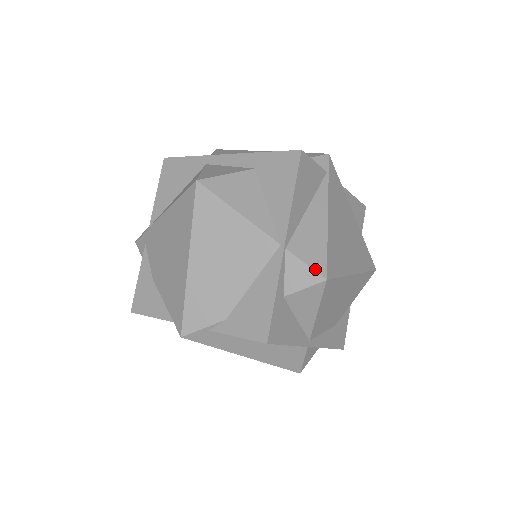
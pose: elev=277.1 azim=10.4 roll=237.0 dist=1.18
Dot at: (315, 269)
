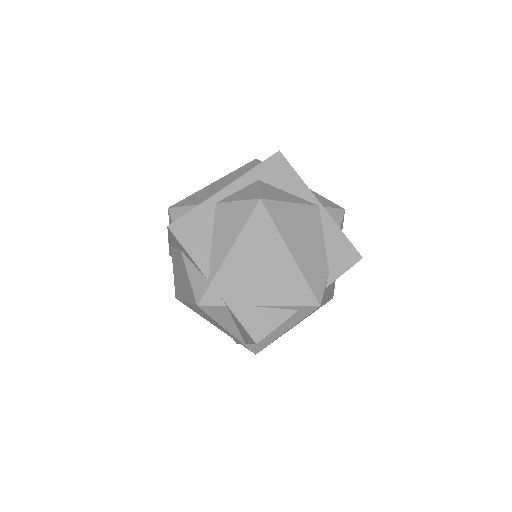
Dot at: (338, 208)
